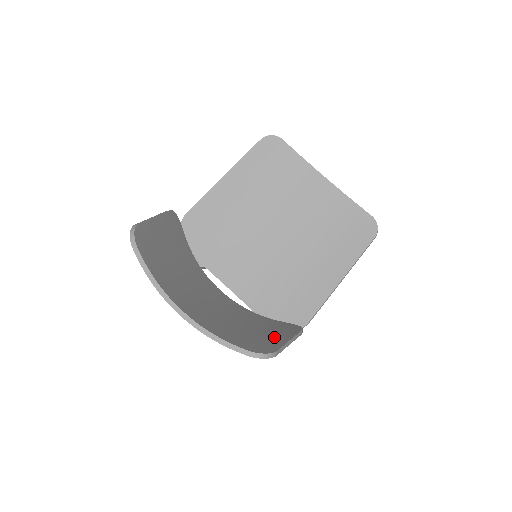
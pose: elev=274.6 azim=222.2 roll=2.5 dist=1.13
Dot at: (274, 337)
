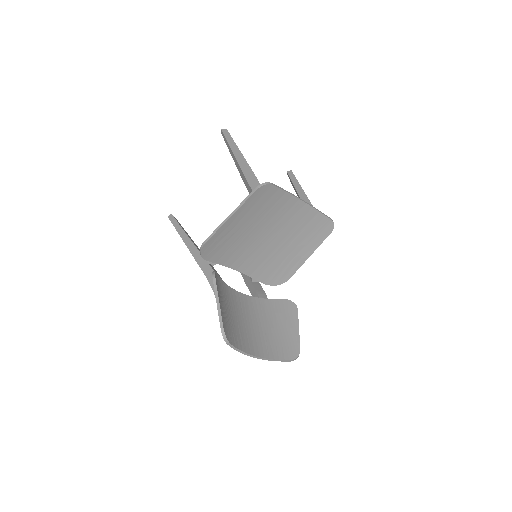
Dot at: (291, 331)
